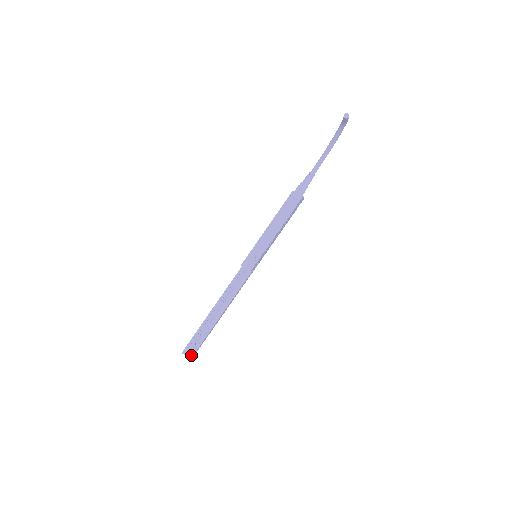
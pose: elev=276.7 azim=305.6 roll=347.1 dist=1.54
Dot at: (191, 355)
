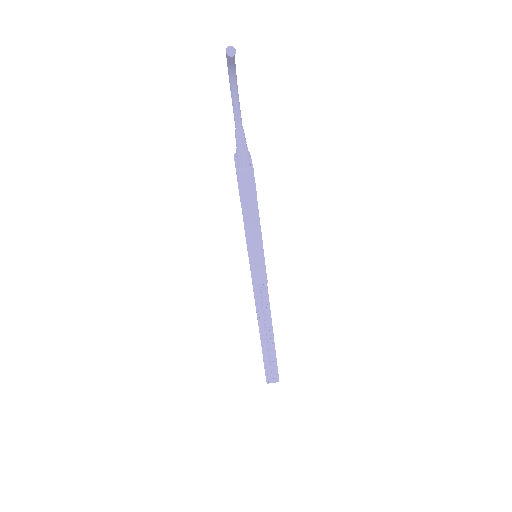
Dot at: (277, 379)
